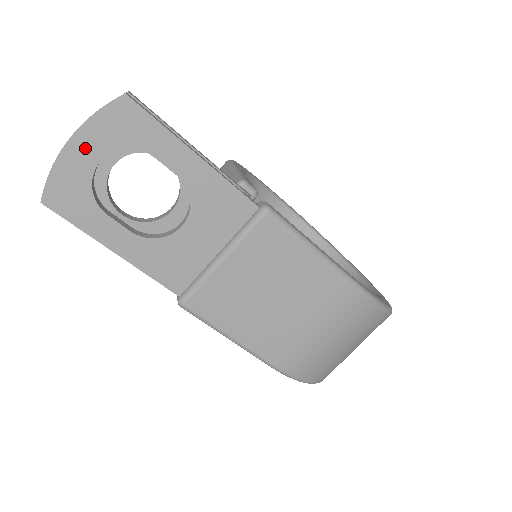
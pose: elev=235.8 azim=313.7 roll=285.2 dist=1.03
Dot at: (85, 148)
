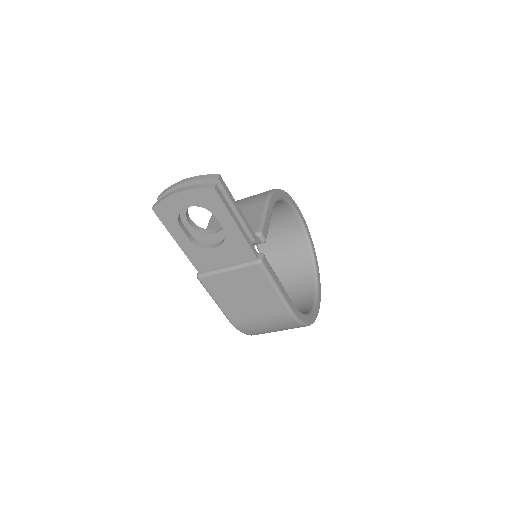
Dot at: (184, 199)
